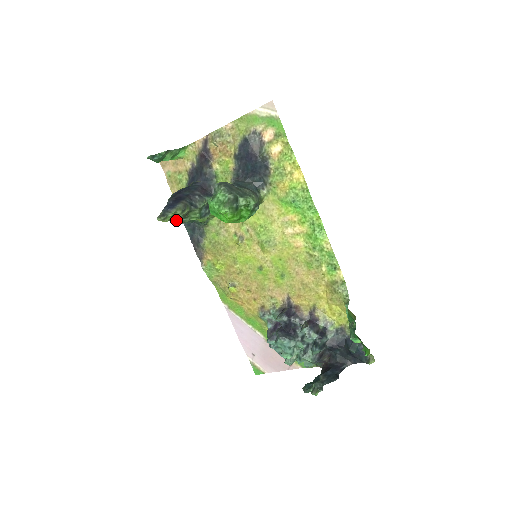
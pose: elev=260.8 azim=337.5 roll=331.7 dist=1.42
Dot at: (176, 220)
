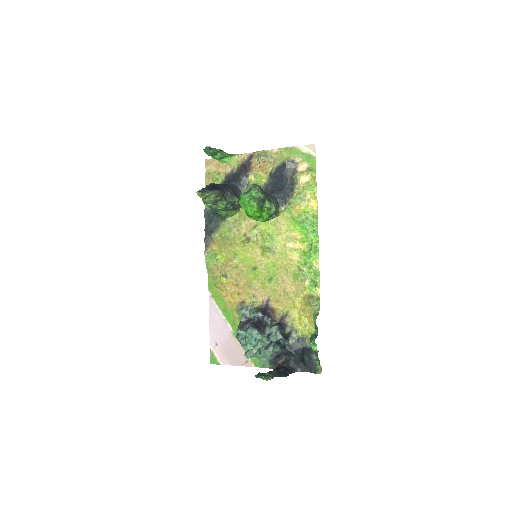
Dot at: (207, 202)
